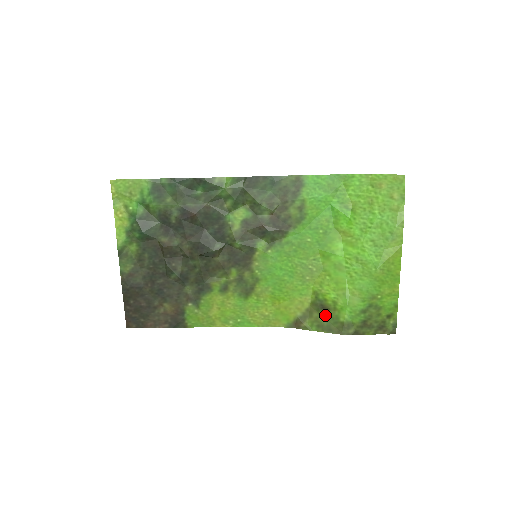
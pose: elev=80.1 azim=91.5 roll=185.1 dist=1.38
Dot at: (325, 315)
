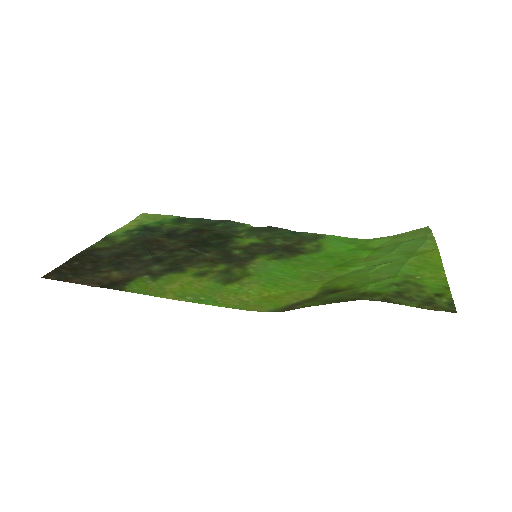
Dot at: (336, 295)
